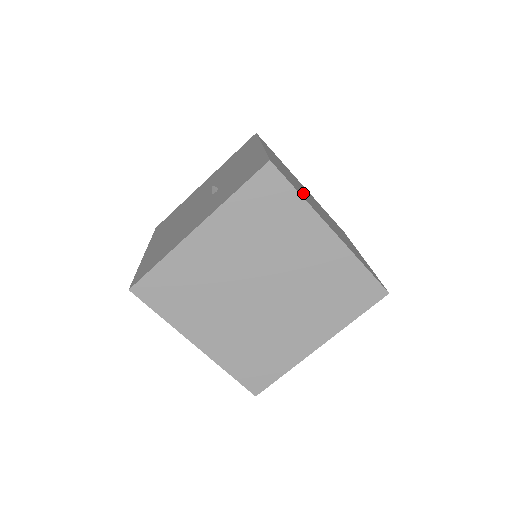
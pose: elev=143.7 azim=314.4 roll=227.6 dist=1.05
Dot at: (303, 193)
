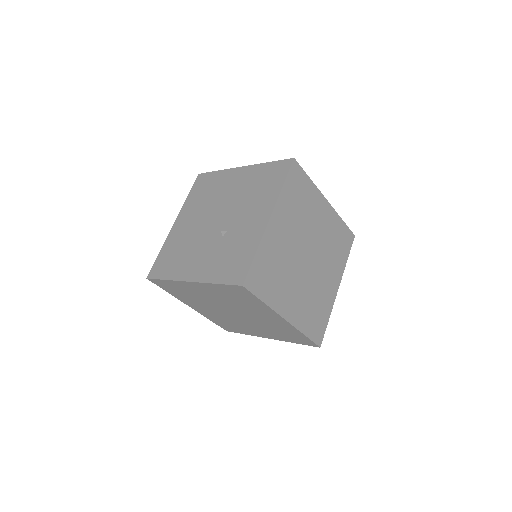
Dot at: (285, 272)
